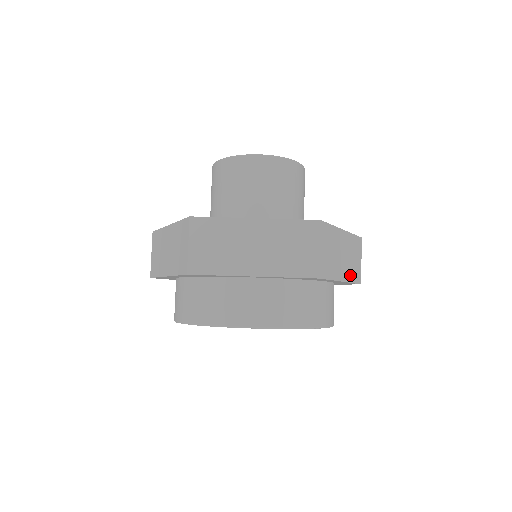
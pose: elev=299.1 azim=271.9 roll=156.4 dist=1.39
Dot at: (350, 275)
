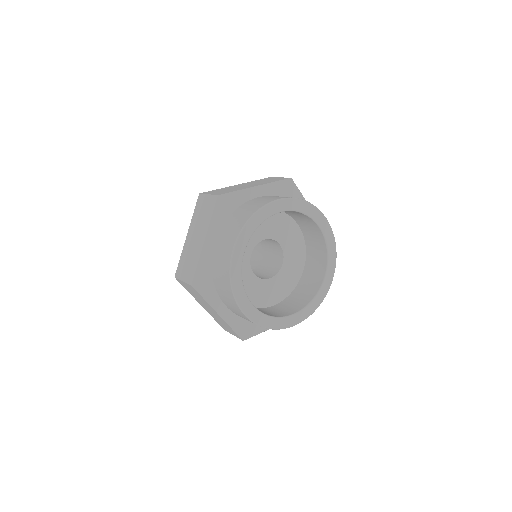
Dot at: occluded
